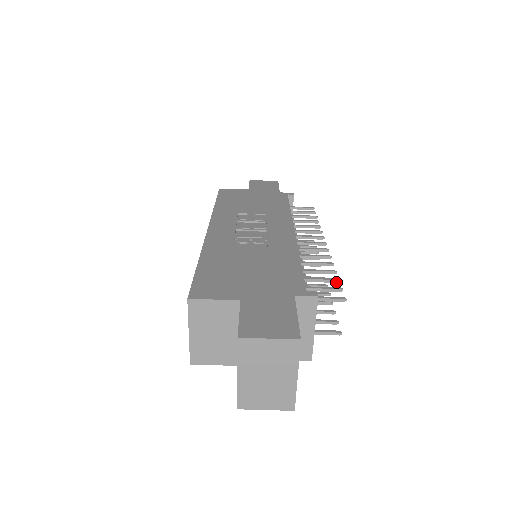
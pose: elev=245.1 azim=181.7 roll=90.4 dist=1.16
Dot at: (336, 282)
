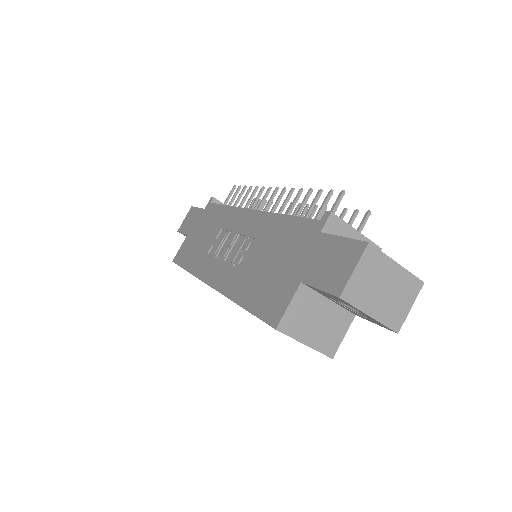
Dot at: (321, 193)
